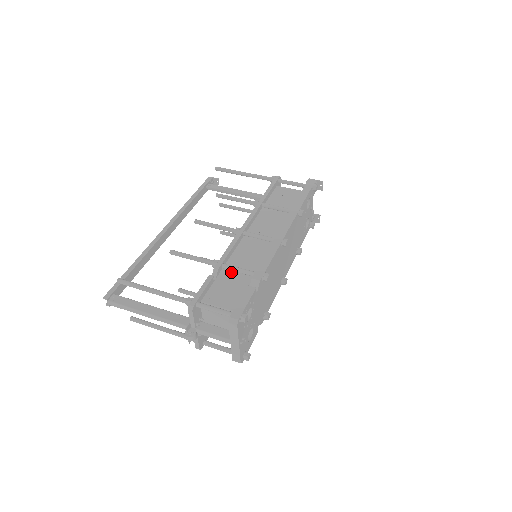
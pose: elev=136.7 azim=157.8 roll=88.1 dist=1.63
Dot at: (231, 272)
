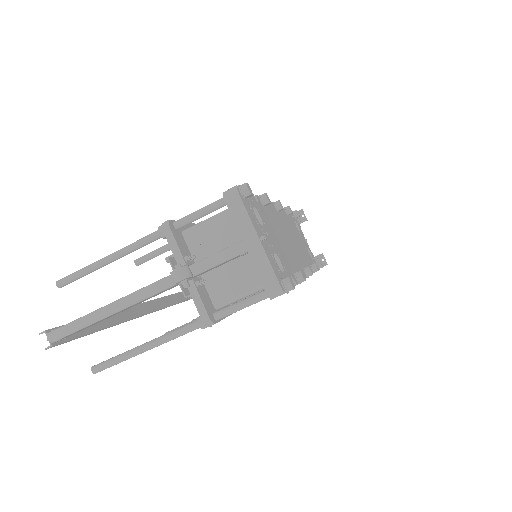
Dot at: occluded
